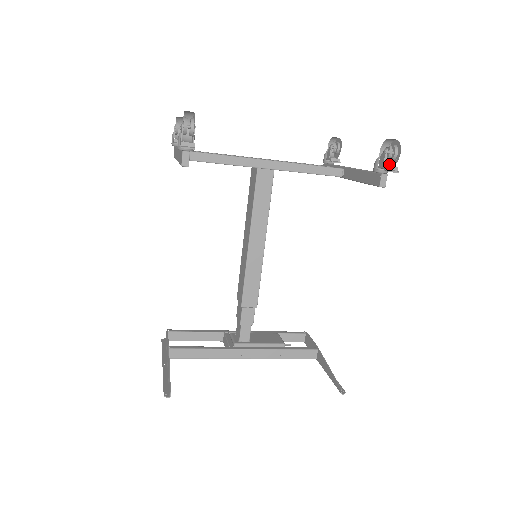
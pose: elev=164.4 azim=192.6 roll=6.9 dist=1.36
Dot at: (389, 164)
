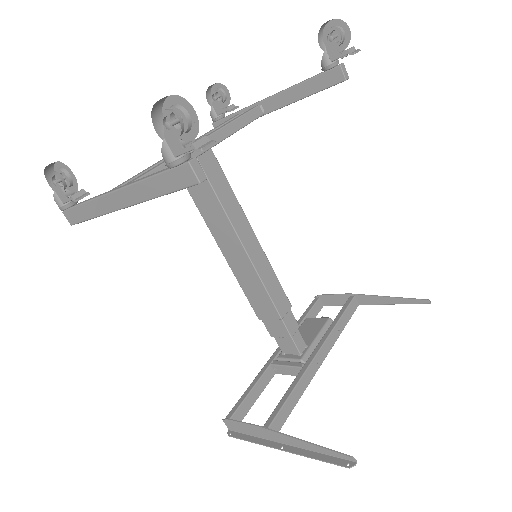
Dot at: occluded
